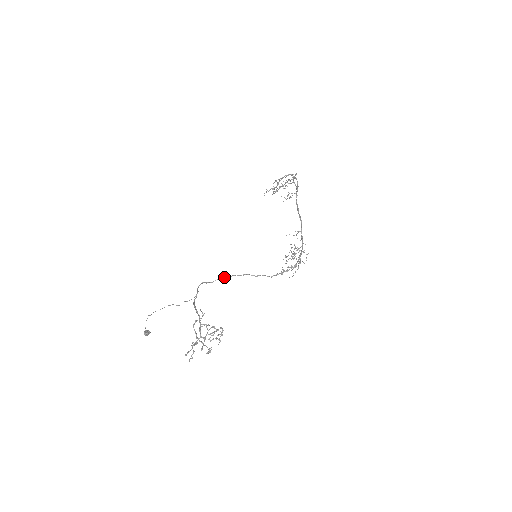
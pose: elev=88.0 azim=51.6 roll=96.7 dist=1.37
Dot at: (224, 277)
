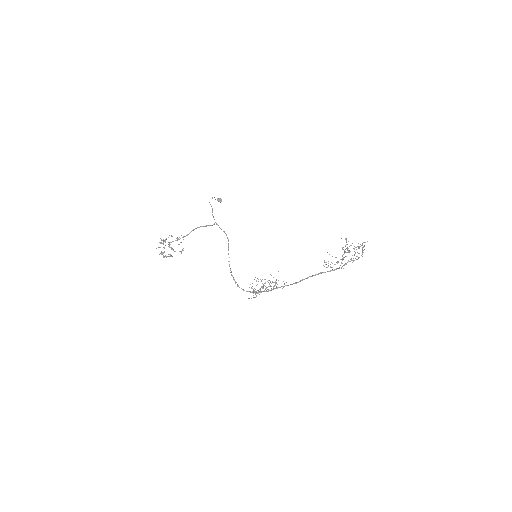
Dot at: (228, 239)
